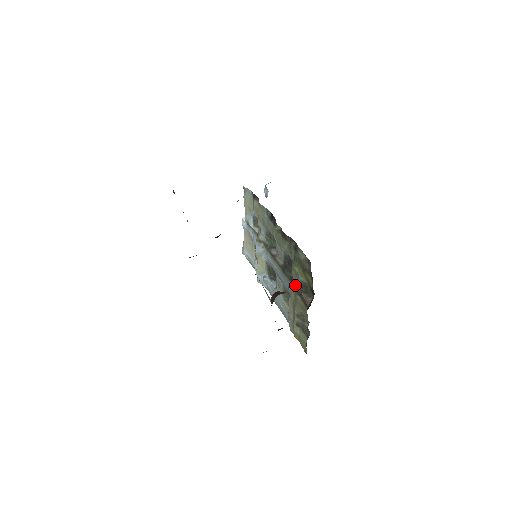
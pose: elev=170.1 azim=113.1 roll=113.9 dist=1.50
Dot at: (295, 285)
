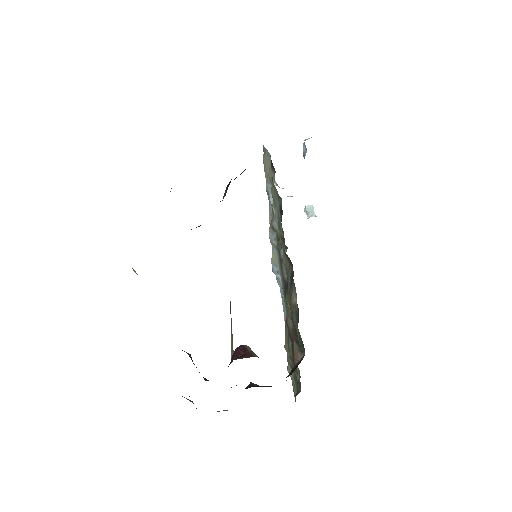
Dot at: (289, 323)
